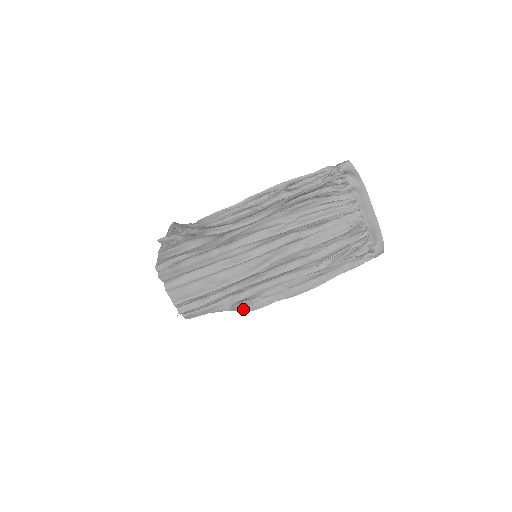
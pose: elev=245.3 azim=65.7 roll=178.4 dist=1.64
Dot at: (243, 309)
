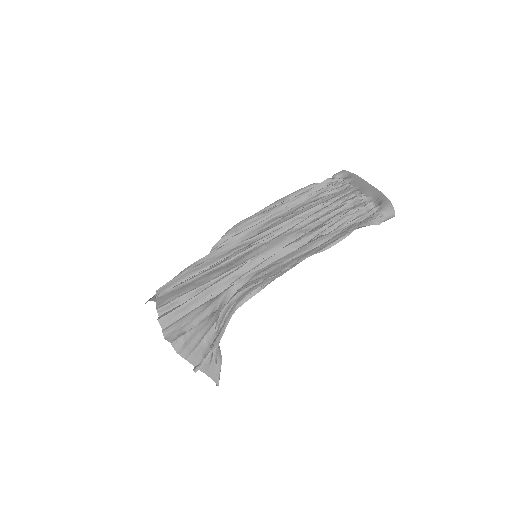
Dot at: (231, 308)
